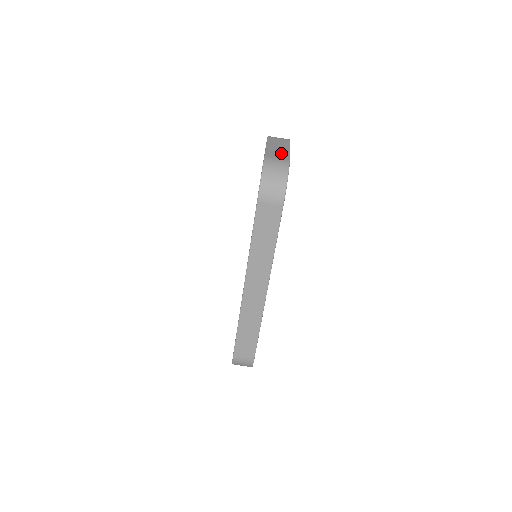
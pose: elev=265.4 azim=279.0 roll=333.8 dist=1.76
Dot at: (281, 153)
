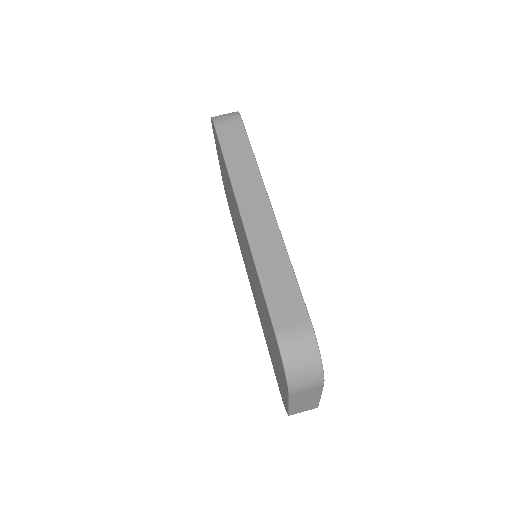
Dot at: occluded
